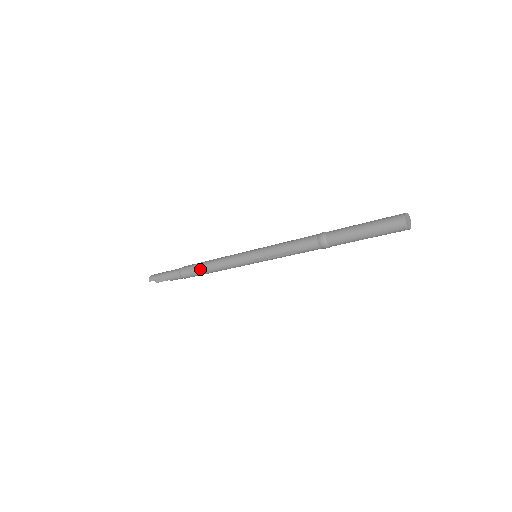
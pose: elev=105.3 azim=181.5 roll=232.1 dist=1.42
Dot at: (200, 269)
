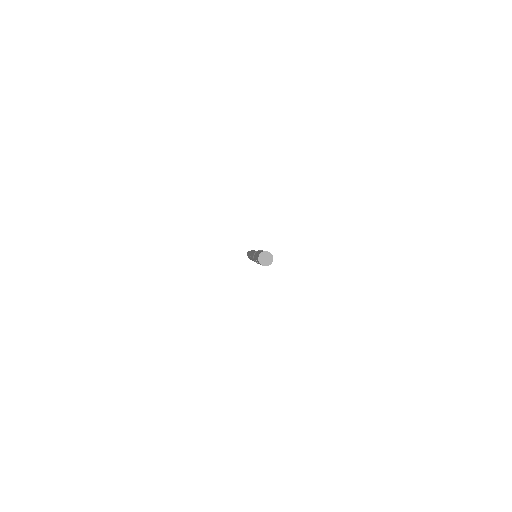
Dot at: occluded
